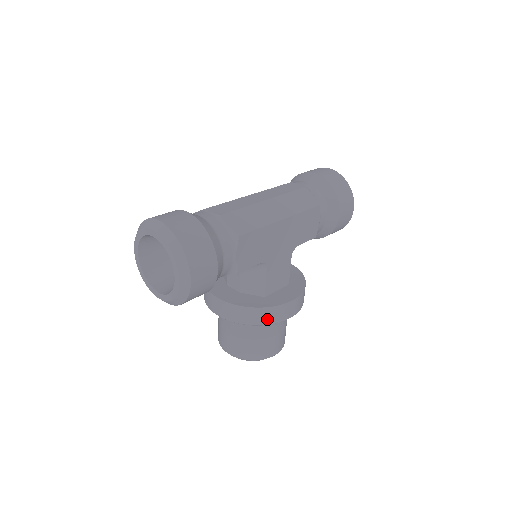
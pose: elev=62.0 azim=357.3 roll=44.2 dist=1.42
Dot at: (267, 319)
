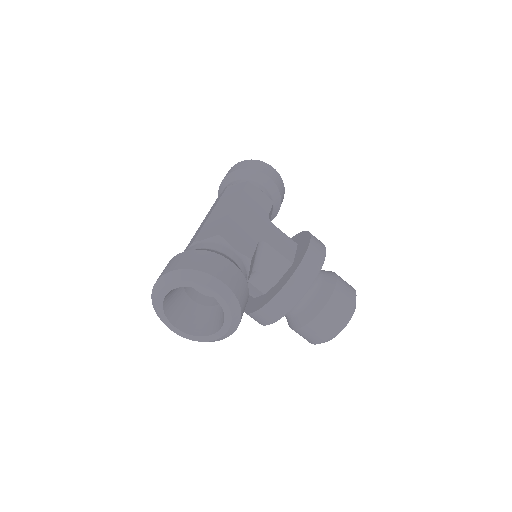
Dot at: (312, 271)
